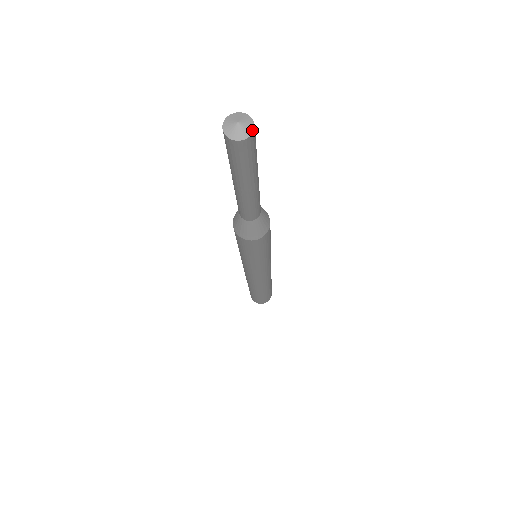
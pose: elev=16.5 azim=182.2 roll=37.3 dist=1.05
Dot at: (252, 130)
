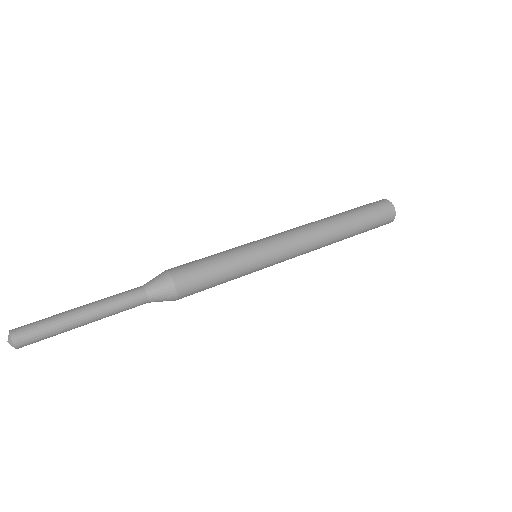
Dot at: (11, 340)
